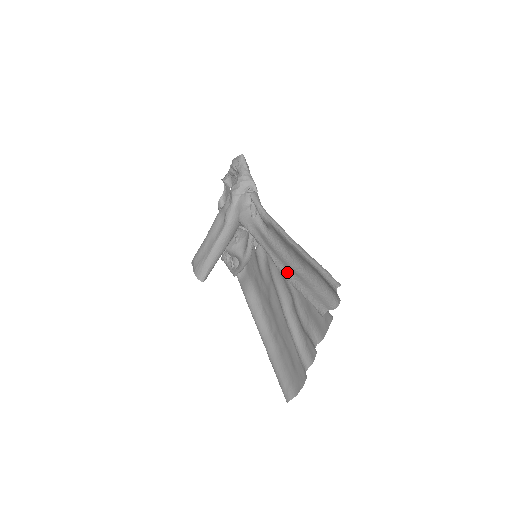
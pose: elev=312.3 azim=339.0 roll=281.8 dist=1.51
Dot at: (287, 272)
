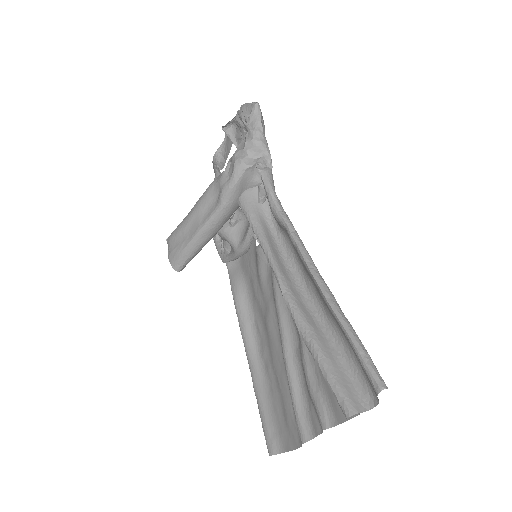
Dot at: (300, 318)
